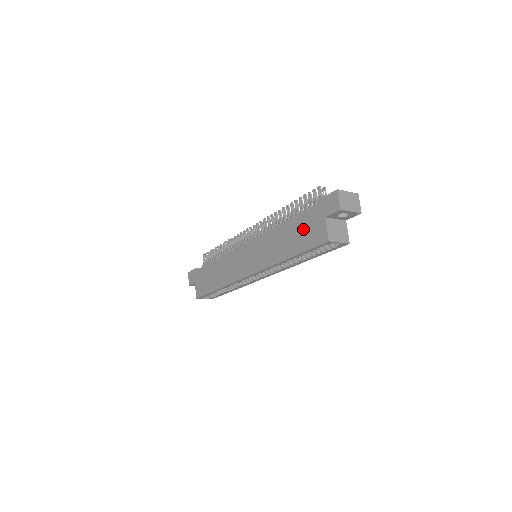
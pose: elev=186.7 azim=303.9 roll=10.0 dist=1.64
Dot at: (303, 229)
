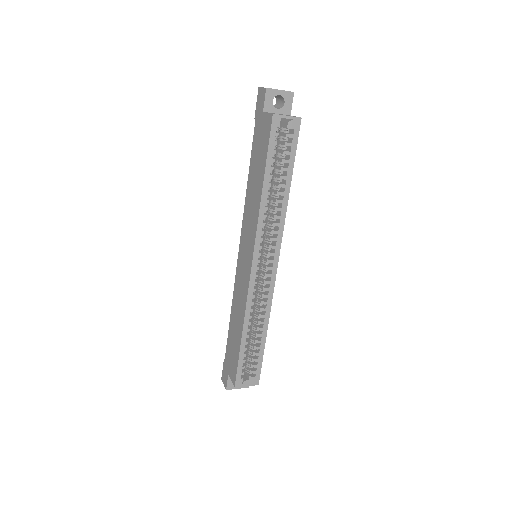
Dot at: (258, 149)
